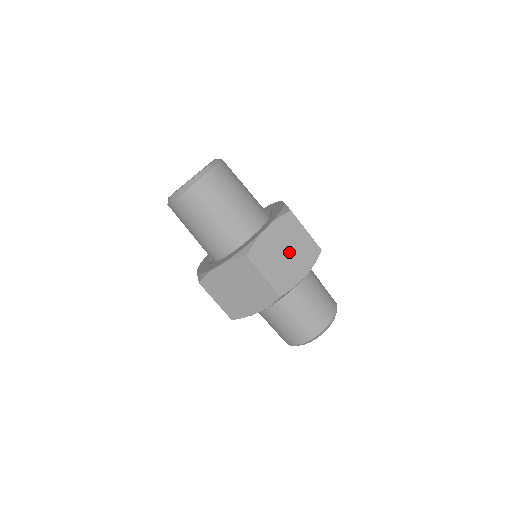
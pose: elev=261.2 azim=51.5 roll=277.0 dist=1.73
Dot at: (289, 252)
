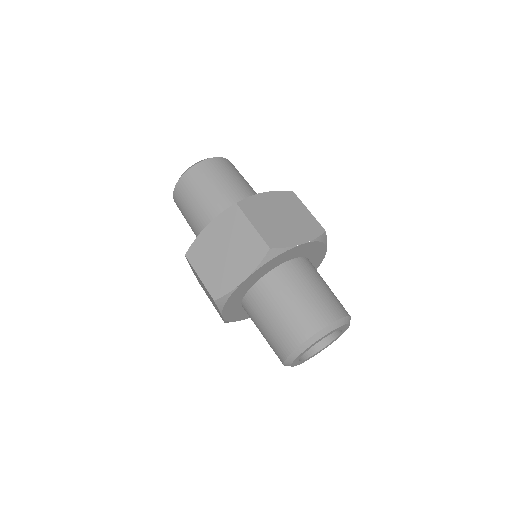
Dot at: (286, 218)
